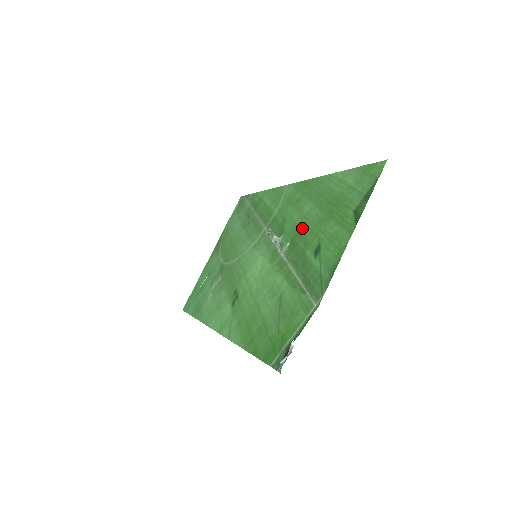
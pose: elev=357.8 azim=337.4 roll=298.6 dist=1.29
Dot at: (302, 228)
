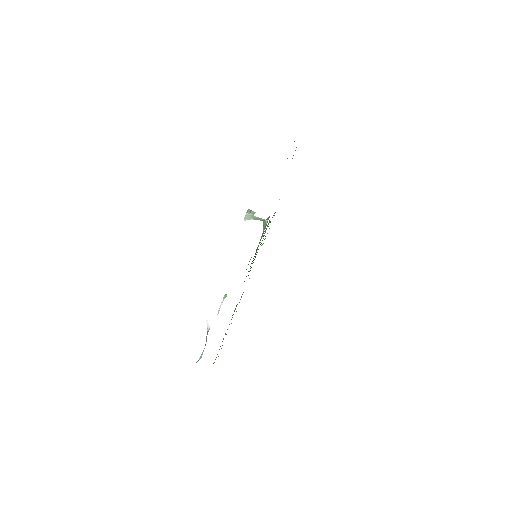
Dot at: occluded
